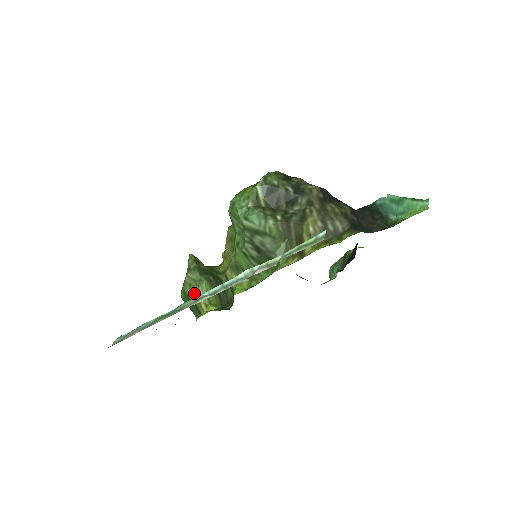
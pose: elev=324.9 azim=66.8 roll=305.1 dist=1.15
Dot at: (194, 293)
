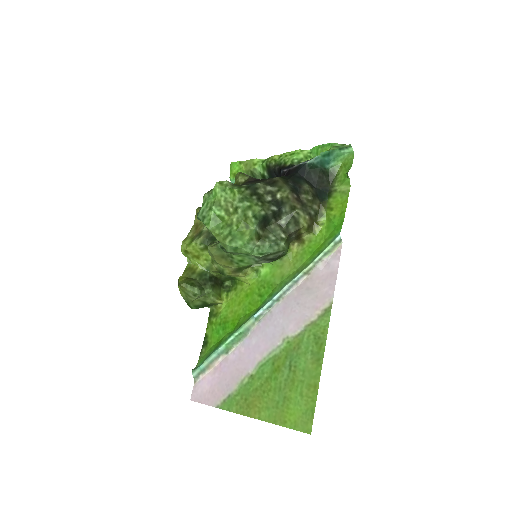
Dot at: (206, 301)
